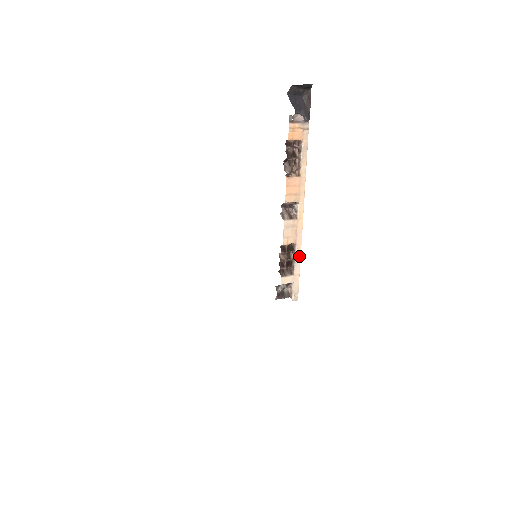
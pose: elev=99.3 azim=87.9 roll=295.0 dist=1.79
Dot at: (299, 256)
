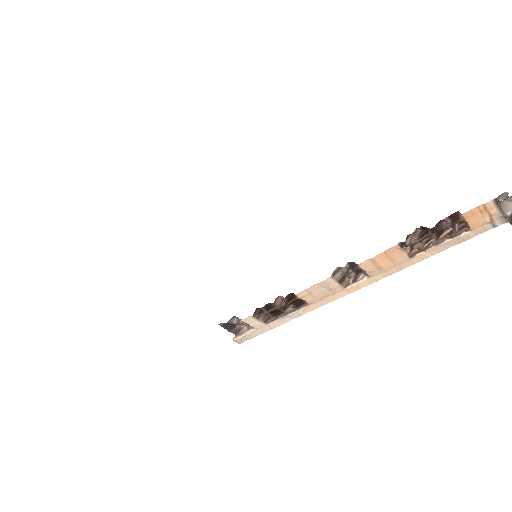
Dot at: (296, 316)
